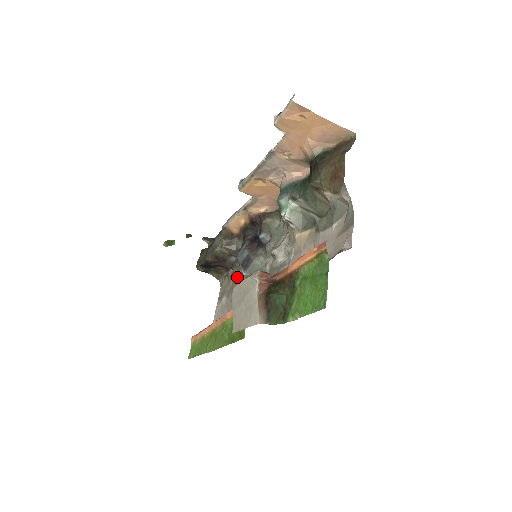
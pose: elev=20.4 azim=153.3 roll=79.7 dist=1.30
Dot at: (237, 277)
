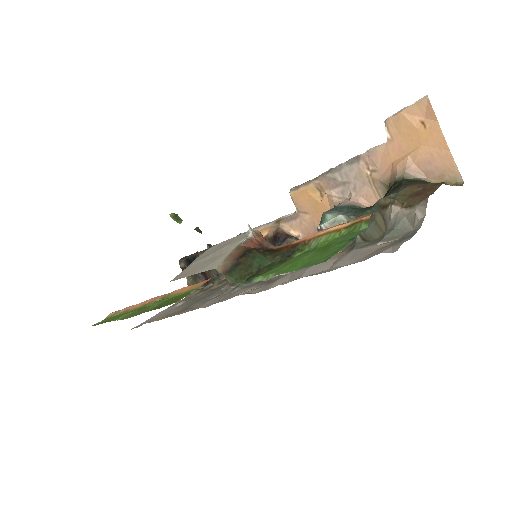
Dot at: (212, 289)
